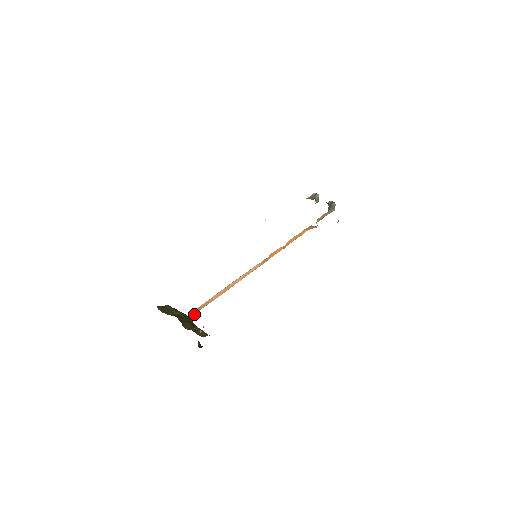
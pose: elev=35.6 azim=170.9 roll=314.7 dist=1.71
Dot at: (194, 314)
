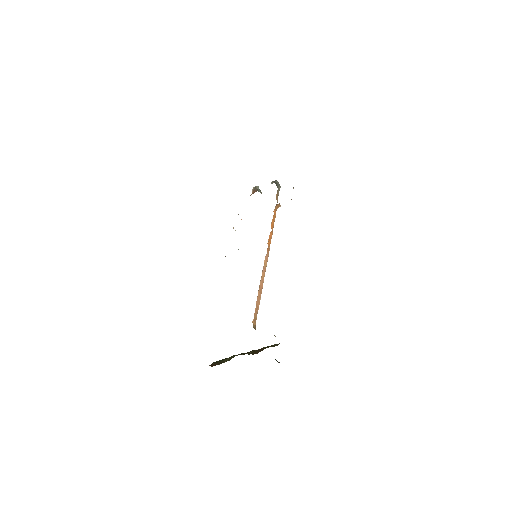
Dot at: (254, 328)
